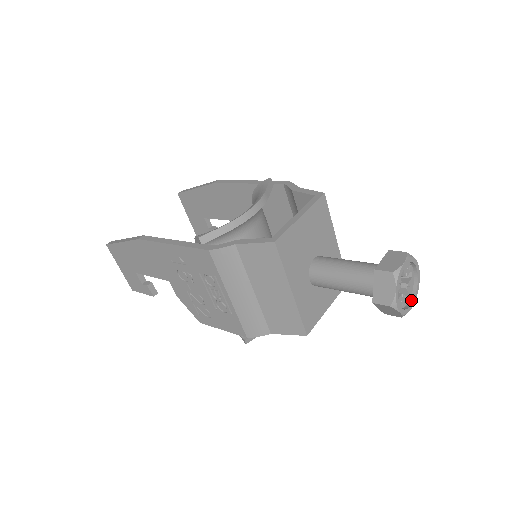
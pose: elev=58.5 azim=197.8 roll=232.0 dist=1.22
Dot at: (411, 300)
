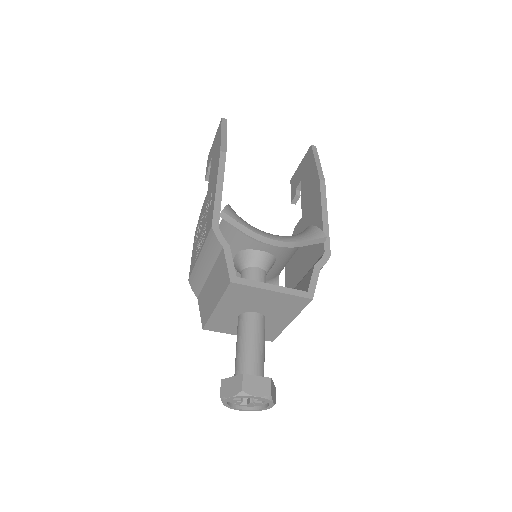
Dot at: (246, 408)
